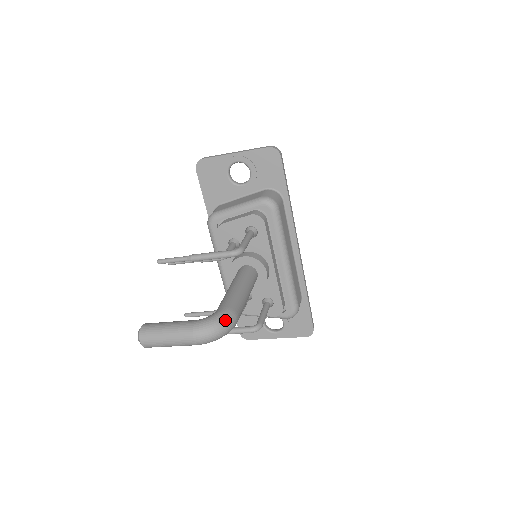
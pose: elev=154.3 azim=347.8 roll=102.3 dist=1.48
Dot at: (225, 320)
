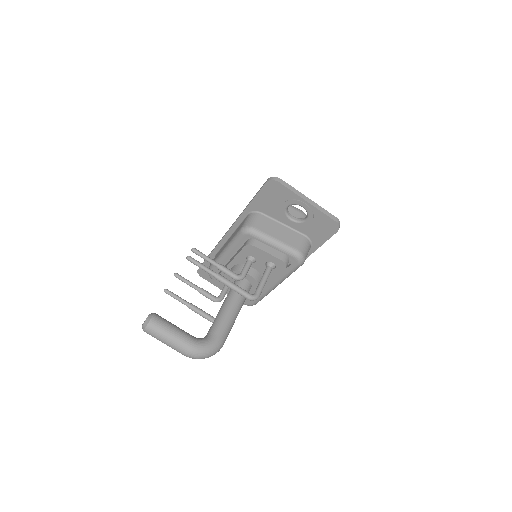
Dot at: (215, 352)
